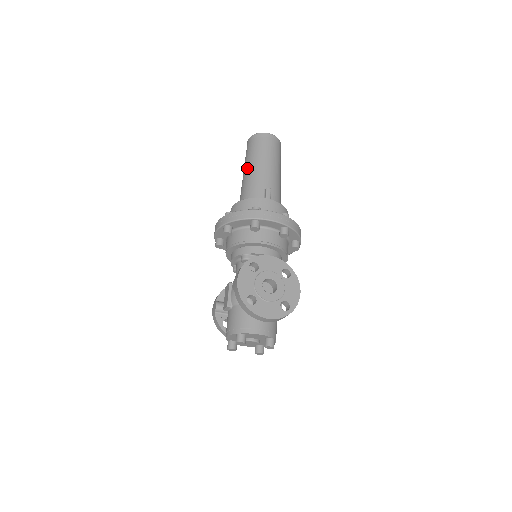
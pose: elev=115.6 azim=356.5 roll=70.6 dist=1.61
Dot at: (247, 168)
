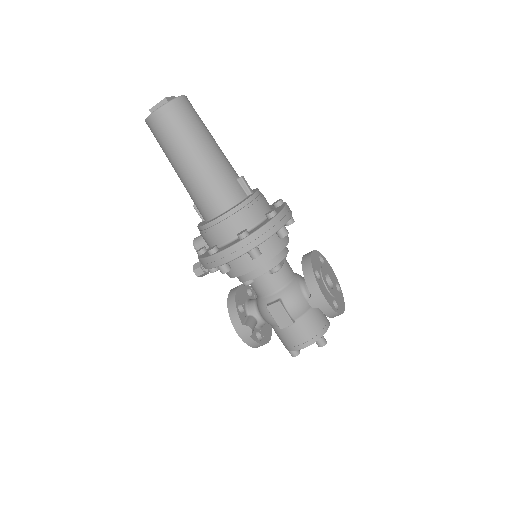
Dot at: (195, 158)
